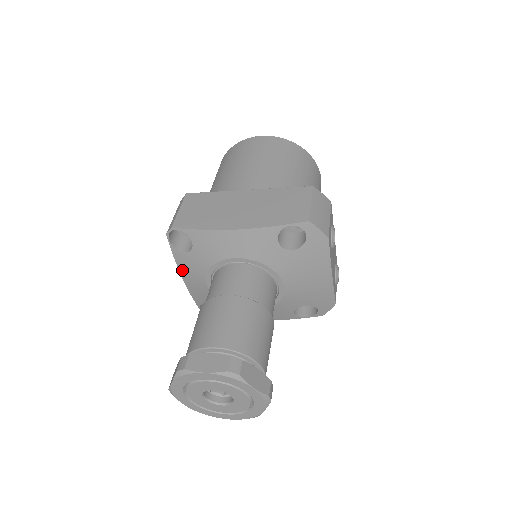
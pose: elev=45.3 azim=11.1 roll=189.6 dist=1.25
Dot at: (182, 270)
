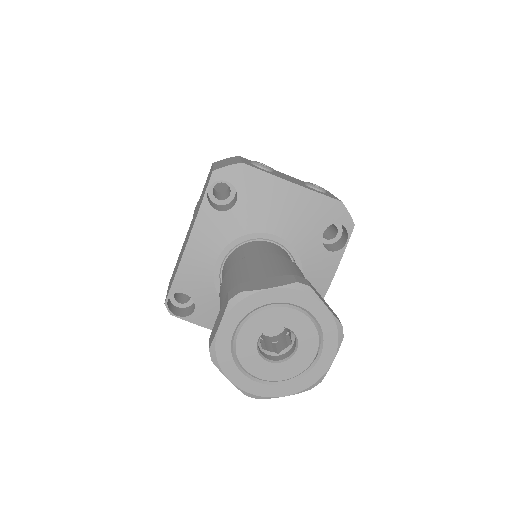
Dot at: occluded
